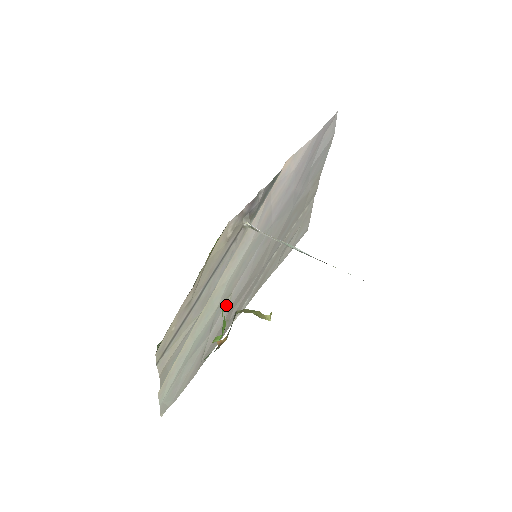
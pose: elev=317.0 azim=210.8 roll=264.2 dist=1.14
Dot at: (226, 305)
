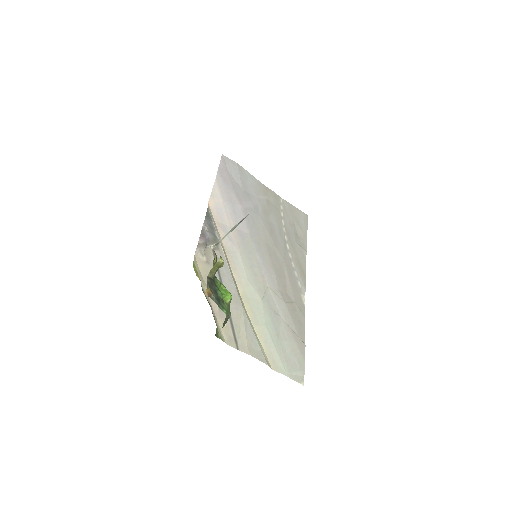
Dot at: (273, 295)
